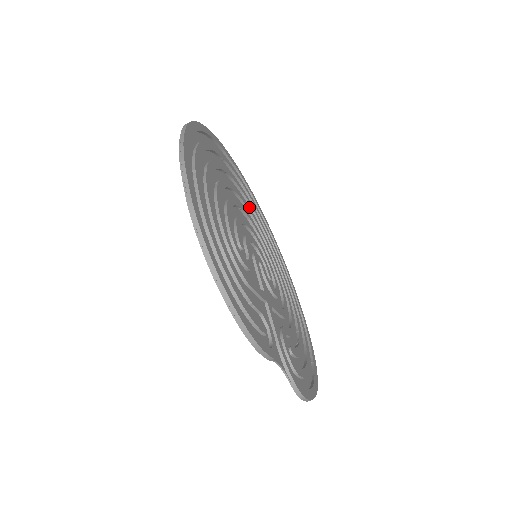
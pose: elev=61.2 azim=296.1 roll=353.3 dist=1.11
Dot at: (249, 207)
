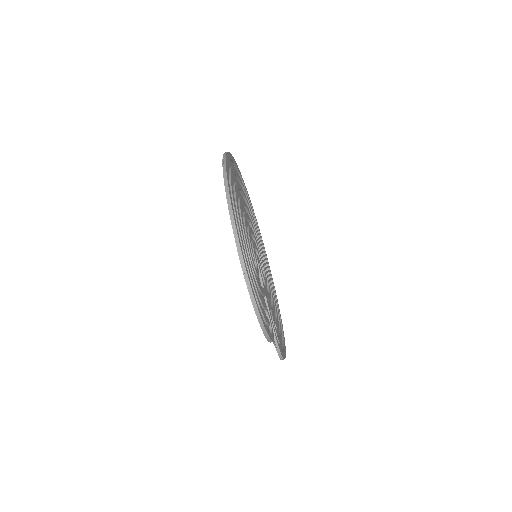
Dot at: (248, 209)
